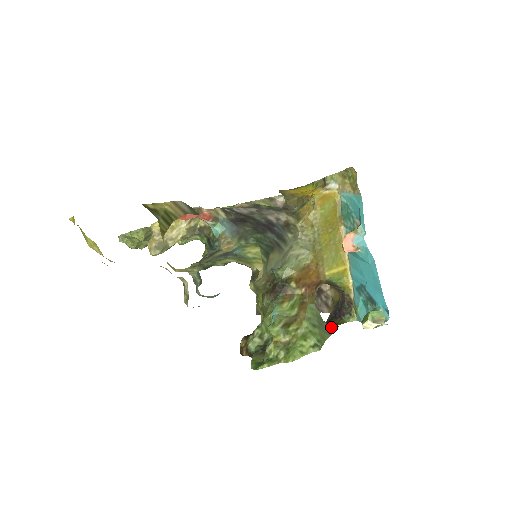
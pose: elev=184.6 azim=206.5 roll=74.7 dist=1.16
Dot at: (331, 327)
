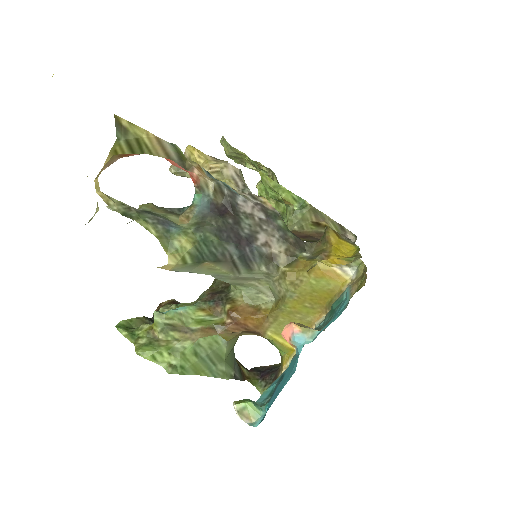
Dot at: (232, 373)
